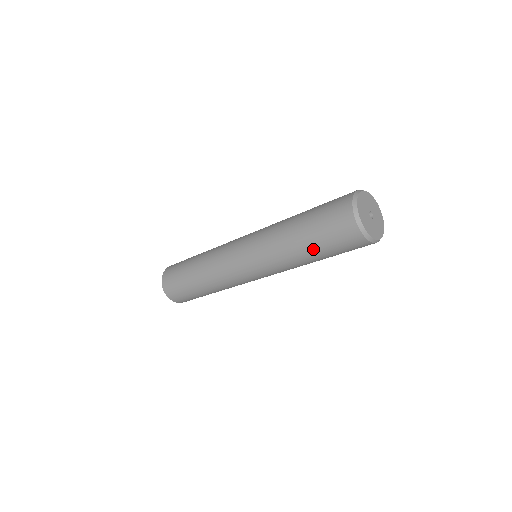
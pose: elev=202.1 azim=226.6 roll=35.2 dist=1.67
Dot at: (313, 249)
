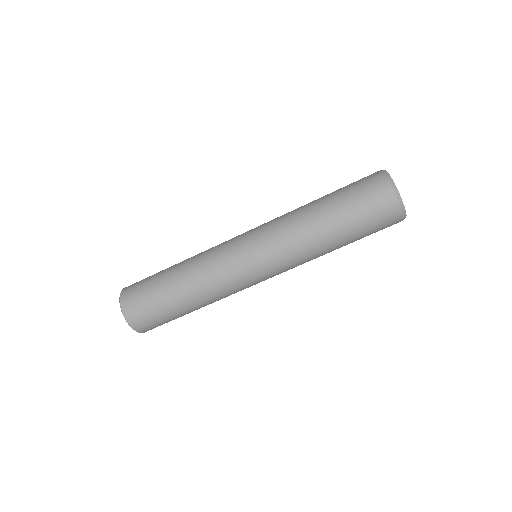
Dot at: (330, 200)
